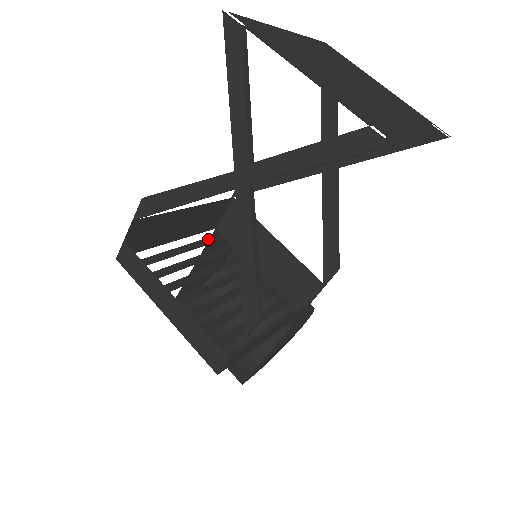
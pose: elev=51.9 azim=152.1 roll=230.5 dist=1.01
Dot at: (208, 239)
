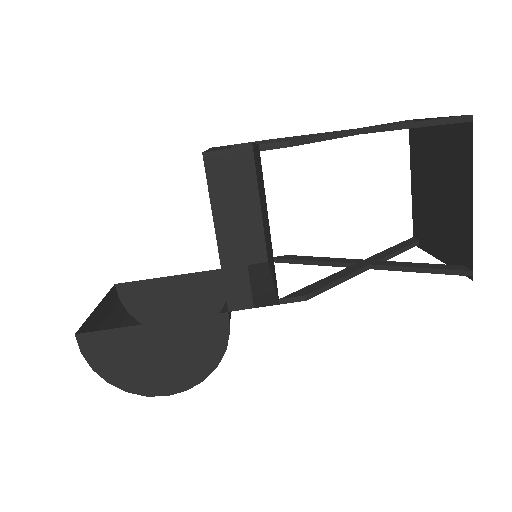
Dot at: occluded
